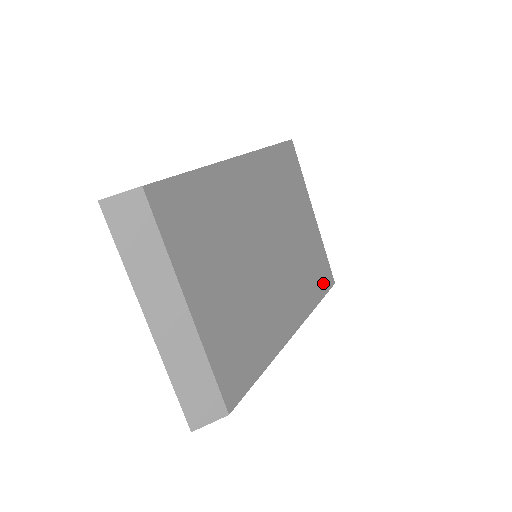
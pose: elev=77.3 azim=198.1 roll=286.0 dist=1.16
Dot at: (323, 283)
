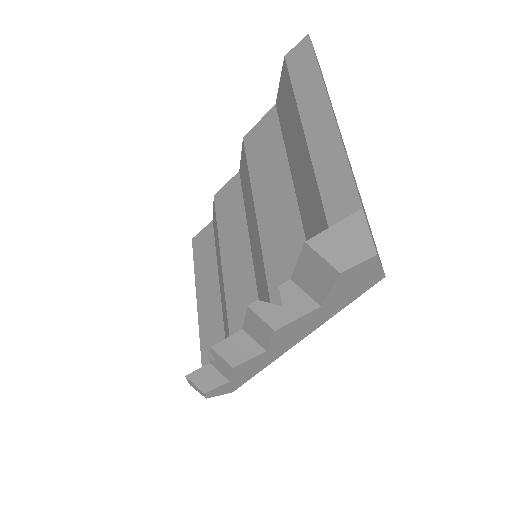
Dot at: occluded
